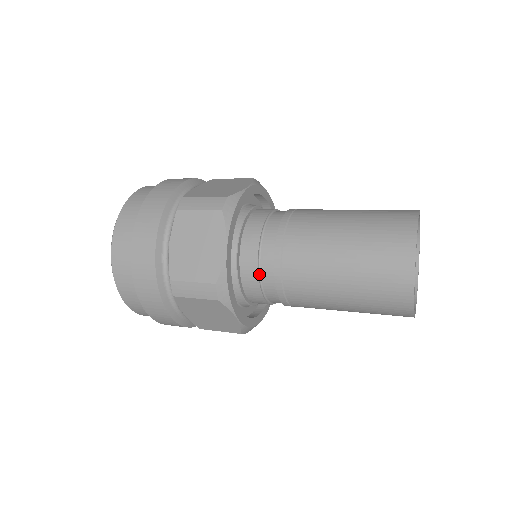
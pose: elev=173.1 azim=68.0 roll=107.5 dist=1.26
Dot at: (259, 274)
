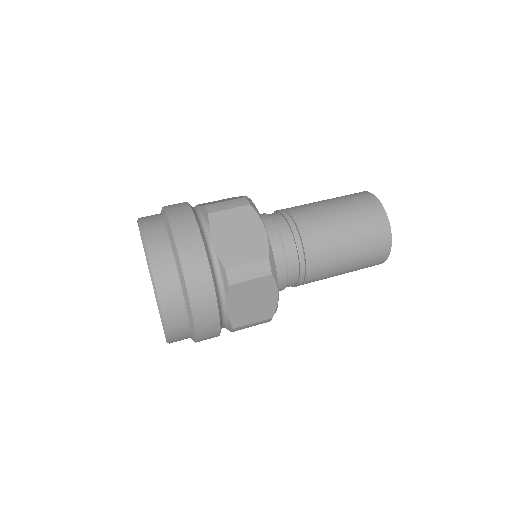
Dot at: (284, 254)
